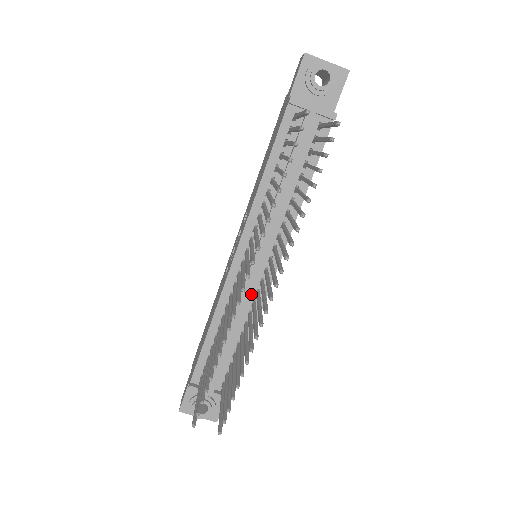
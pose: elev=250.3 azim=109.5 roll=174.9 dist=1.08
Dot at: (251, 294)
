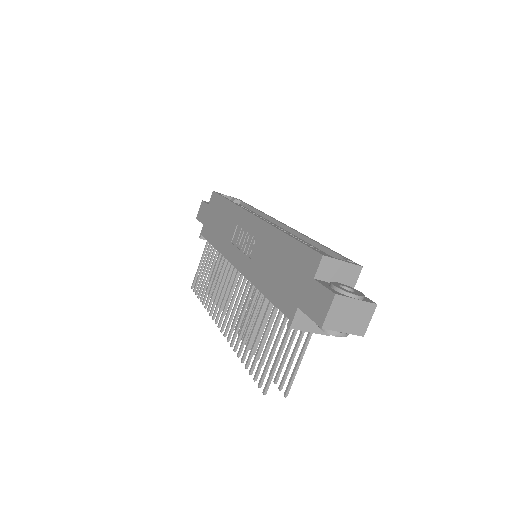
Dot at: occluded
